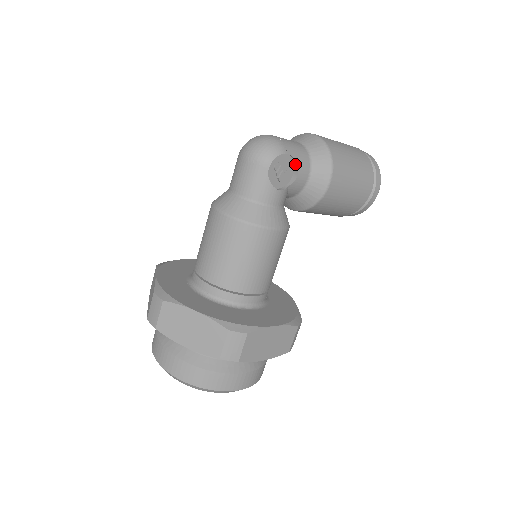
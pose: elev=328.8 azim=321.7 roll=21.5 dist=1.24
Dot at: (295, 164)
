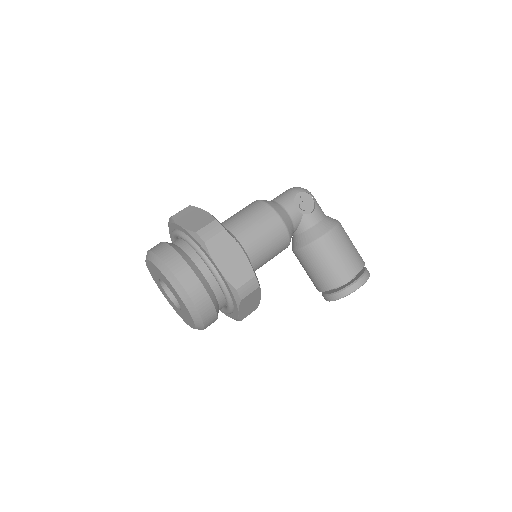
Dot at: (314, 208)
